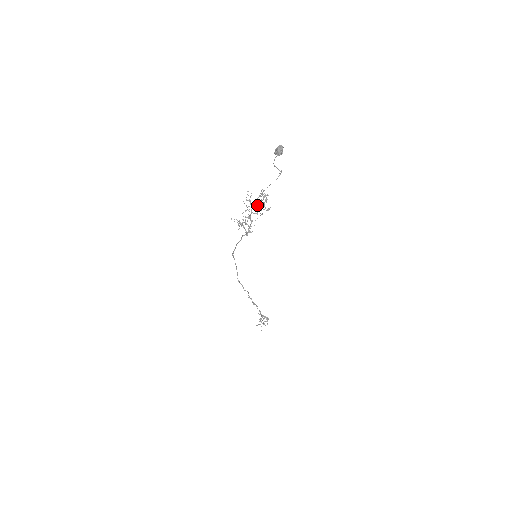
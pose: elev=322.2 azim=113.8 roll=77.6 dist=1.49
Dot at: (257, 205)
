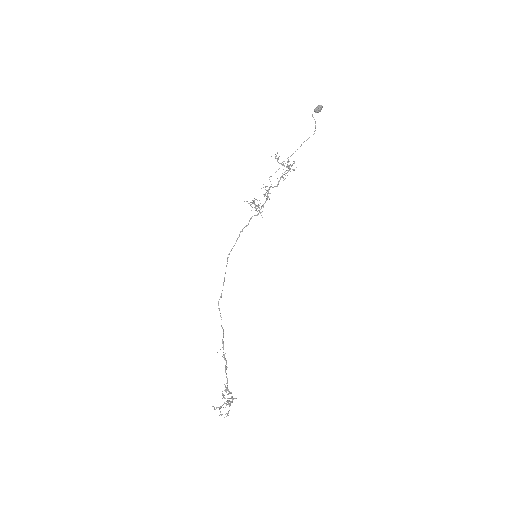
Dot at: (283, 164)
